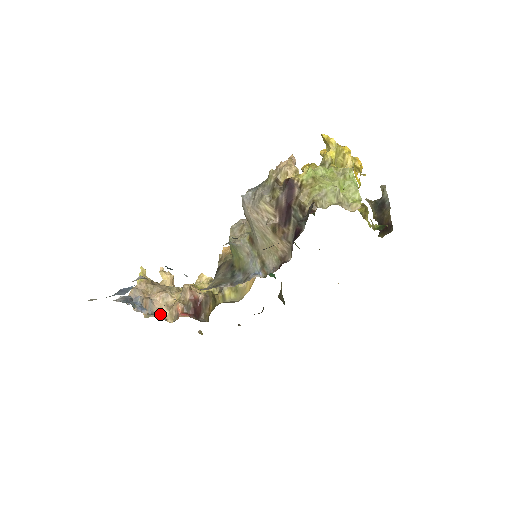
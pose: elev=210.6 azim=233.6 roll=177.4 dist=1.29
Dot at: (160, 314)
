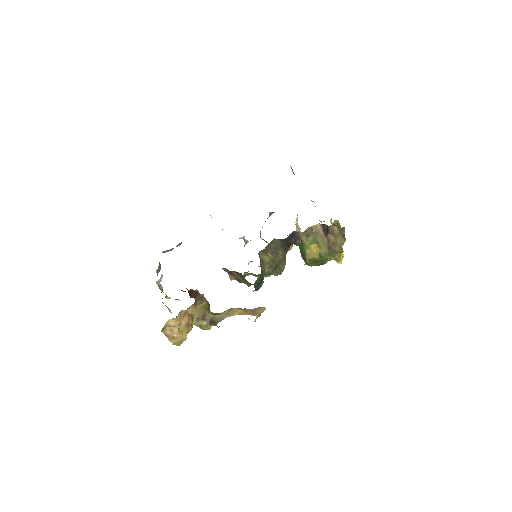
Dot at: (165, 294)
